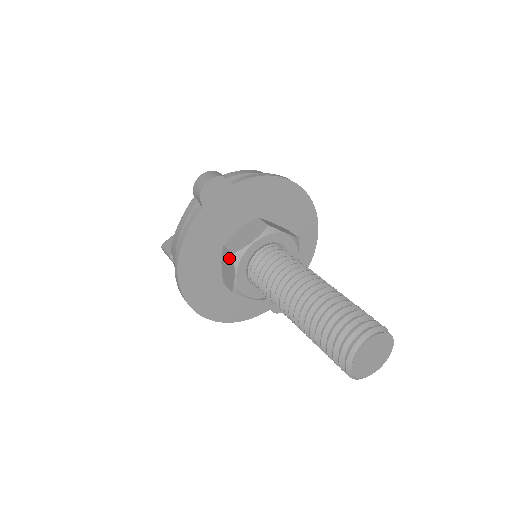
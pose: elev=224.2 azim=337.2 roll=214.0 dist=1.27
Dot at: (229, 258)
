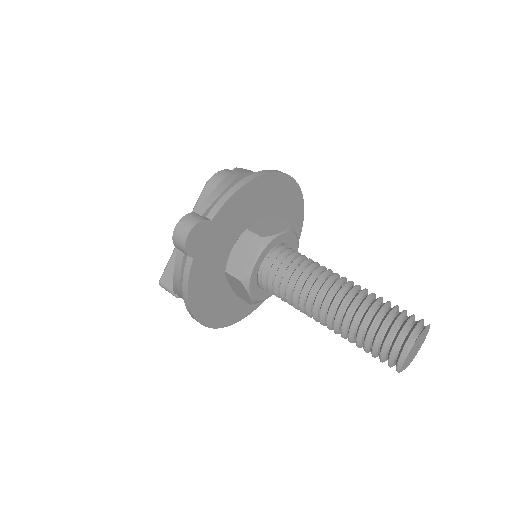
Dot at: (236, 282)
